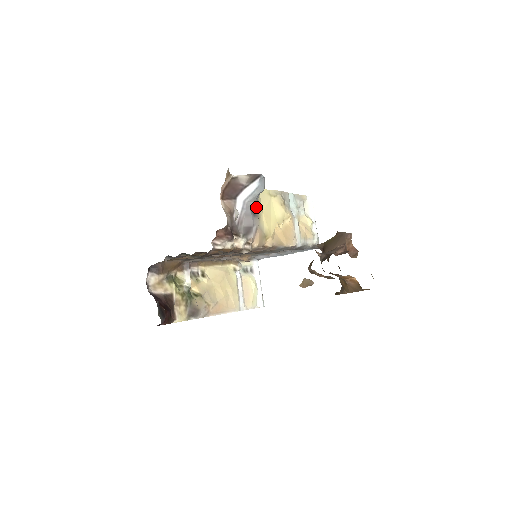
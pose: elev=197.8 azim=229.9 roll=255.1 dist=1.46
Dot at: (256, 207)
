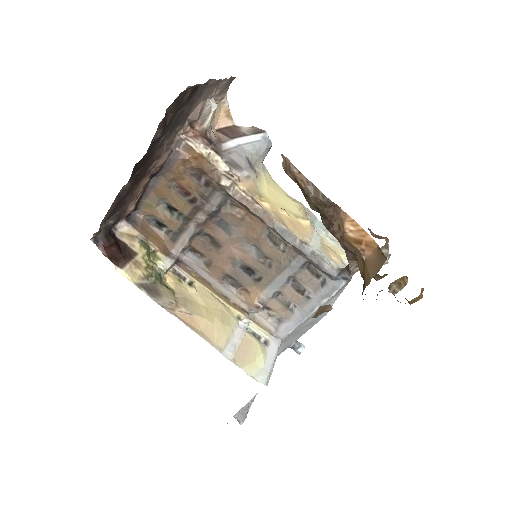
Dot at: (257, 168)
